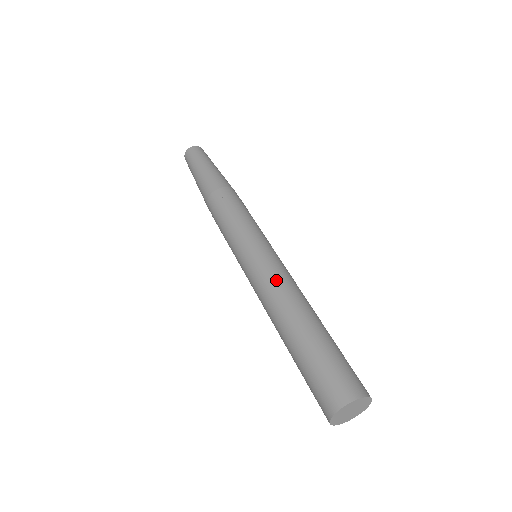
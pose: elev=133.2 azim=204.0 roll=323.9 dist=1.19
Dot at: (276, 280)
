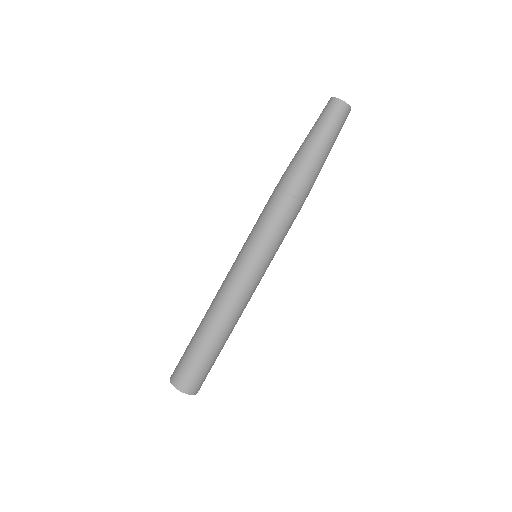
Dot at: (224, 291)
